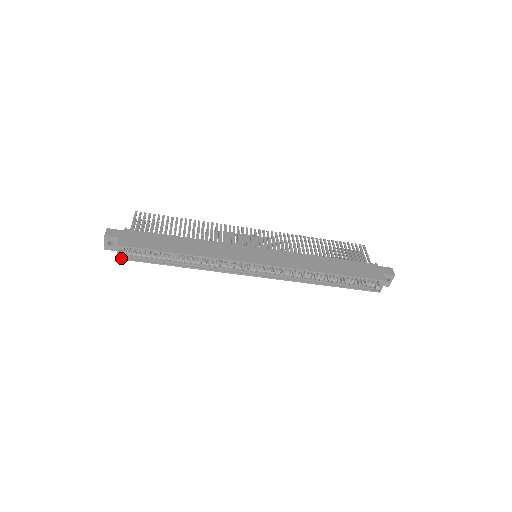
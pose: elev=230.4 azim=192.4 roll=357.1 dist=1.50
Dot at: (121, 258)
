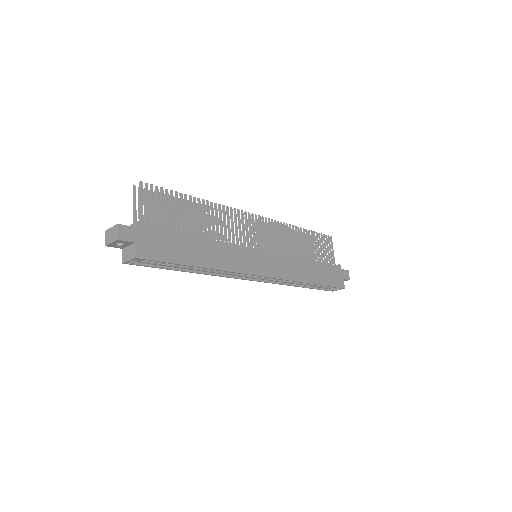
Dot at: (129, 263)
